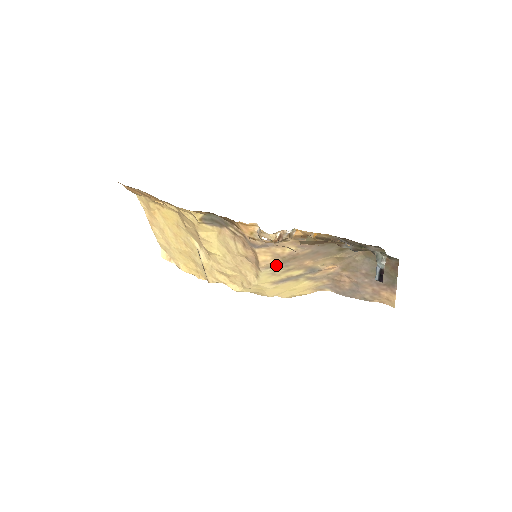
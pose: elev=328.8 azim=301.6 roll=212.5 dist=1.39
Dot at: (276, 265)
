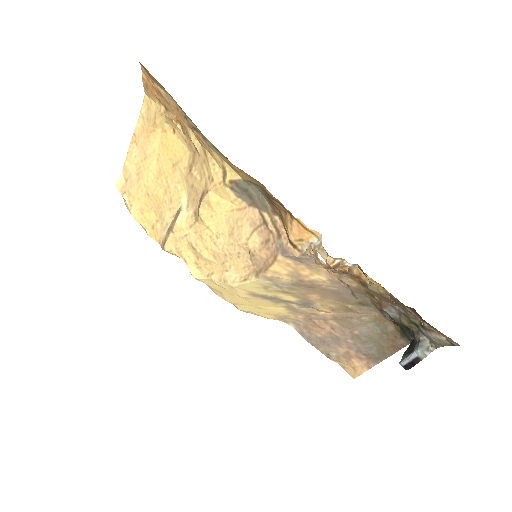
Dot at: (282, 282)
